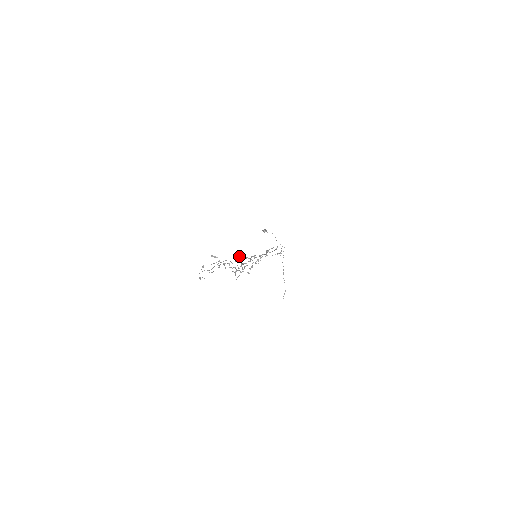
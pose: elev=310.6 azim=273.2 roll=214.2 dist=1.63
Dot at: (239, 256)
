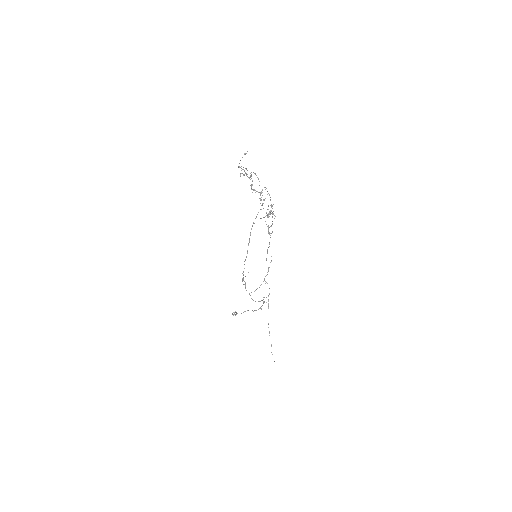
Dot at: (260, 194)
